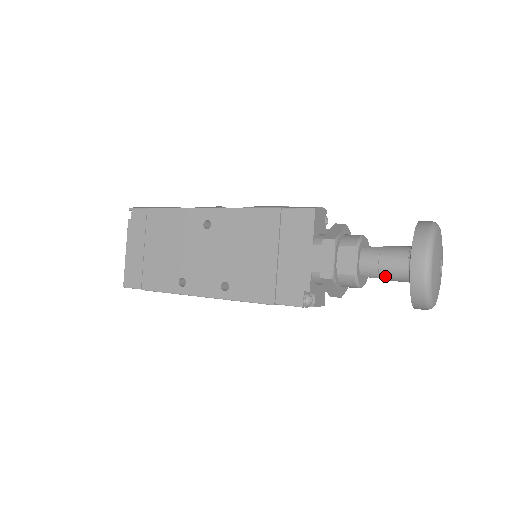
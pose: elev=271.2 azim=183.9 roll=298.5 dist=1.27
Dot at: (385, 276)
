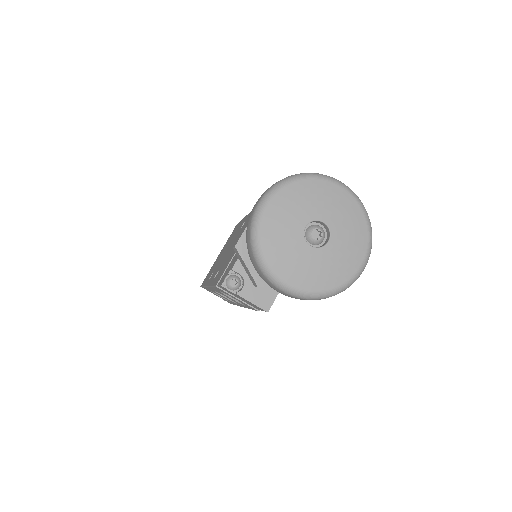
Dot at: occluded
